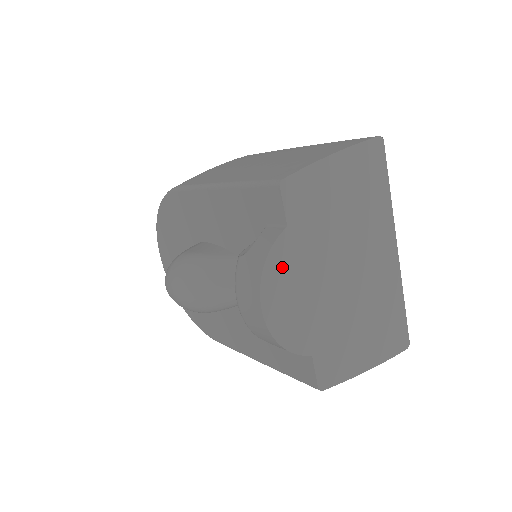
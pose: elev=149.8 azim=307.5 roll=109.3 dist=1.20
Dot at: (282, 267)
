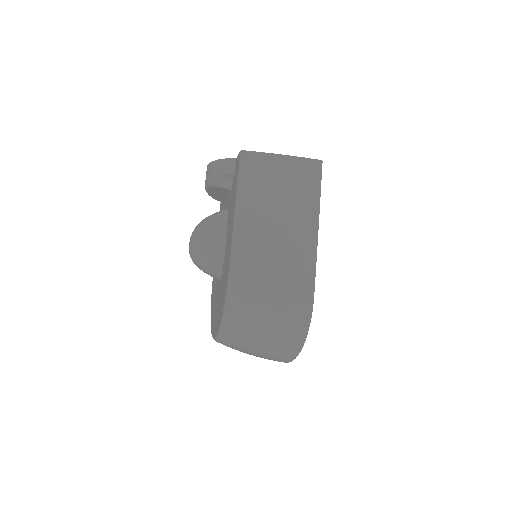
Dot at: occluded
